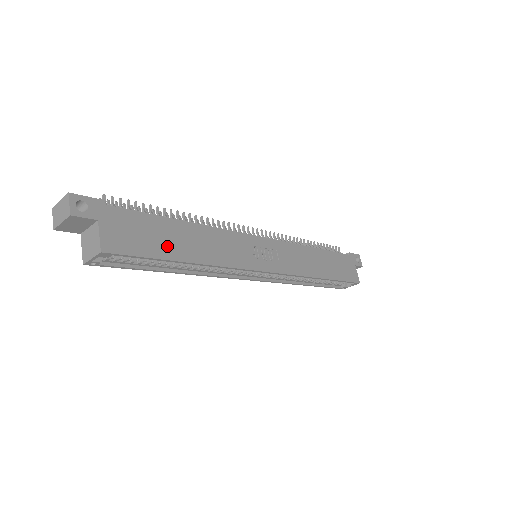
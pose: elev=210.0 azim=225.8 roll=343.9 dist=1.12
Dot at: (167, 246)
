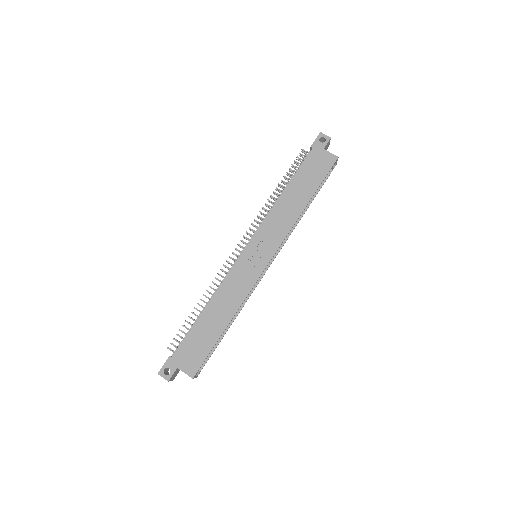
Dot at: (210, 335)
